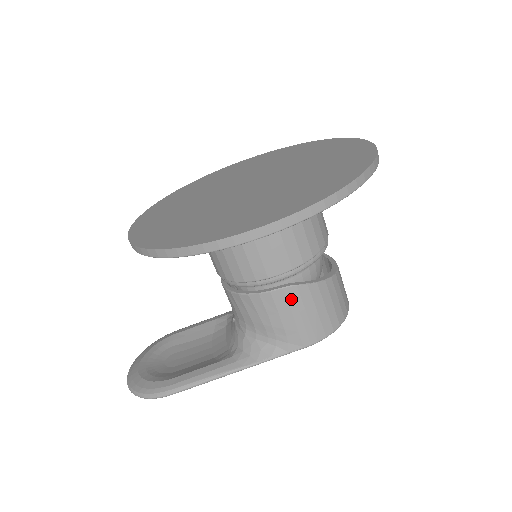
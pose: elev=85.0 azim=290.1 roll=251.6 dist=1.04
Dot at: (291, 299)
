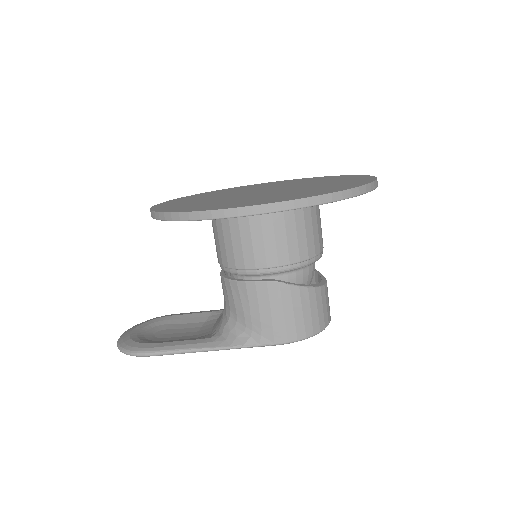
Dot at: (272, 294)
